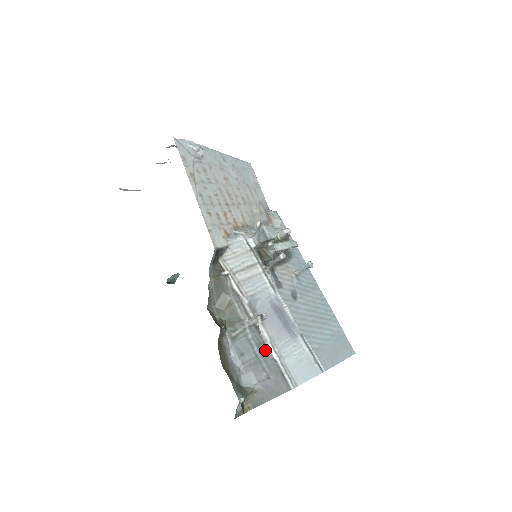
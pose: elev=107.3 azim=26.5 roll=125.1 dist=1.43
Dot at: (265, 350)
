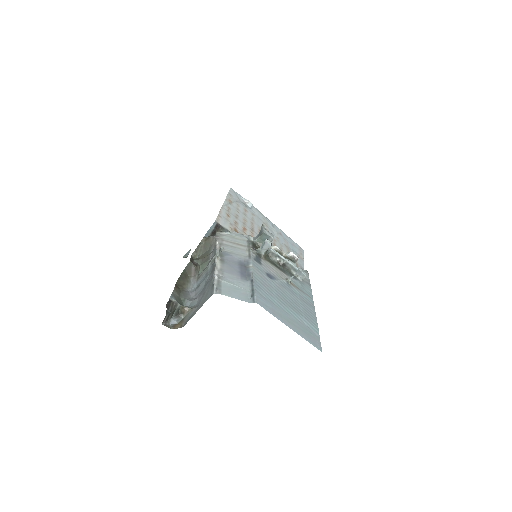
Dot at: (212, 274)
